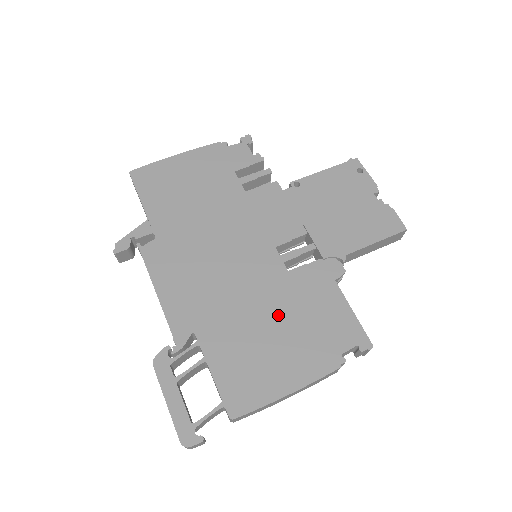
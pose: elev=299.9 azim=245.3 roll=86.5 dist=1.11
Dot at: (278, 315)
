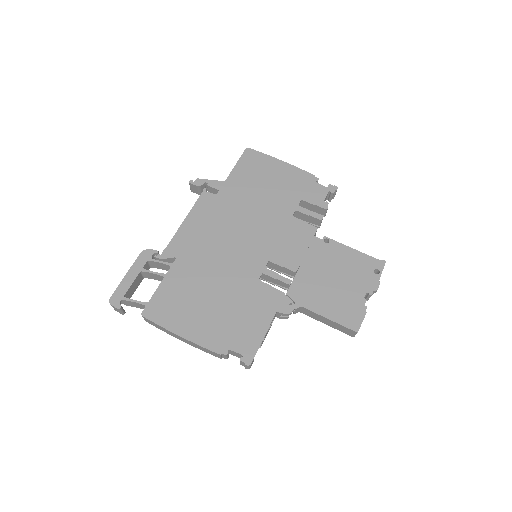
Dot at: (224, 295)
